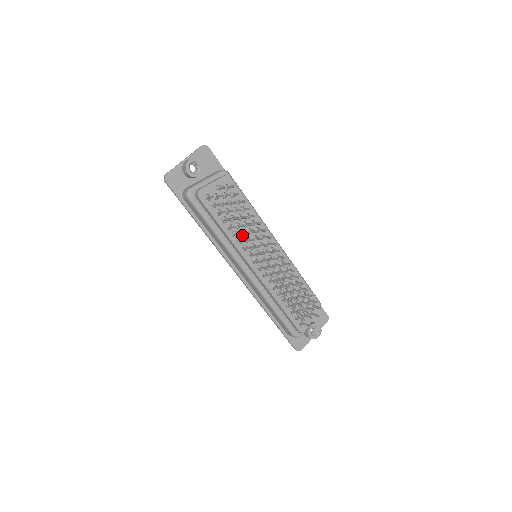
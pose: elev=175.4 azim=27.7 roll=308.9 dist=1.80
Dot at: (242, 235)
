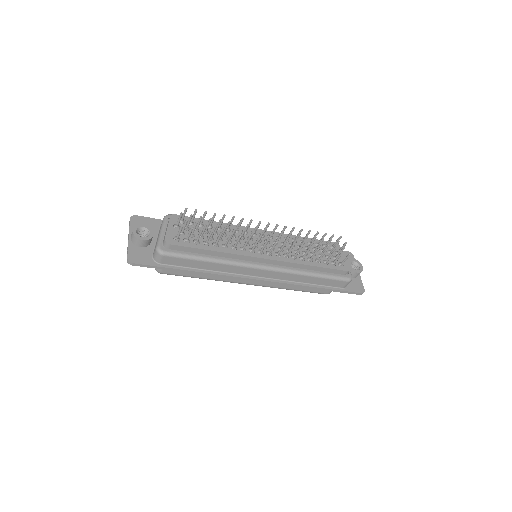
Dot at: (231, 235)
